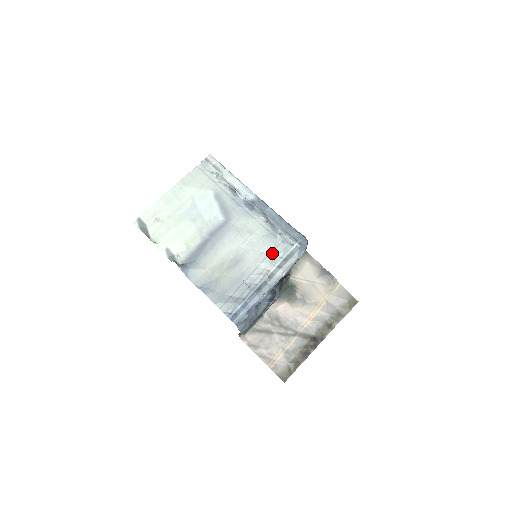
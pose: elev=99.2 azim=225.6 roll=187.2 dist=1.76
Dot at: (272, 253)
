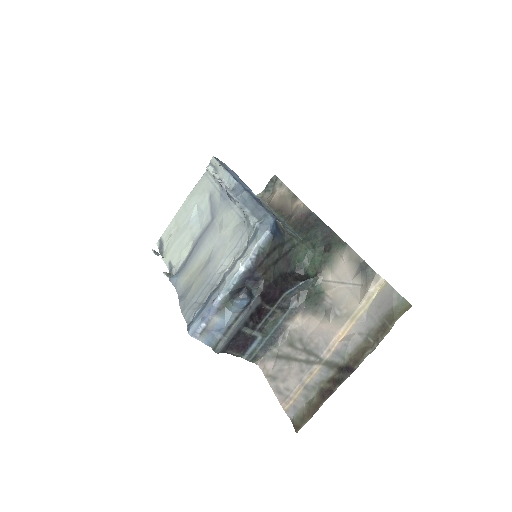
Dot at: (239, 244)
